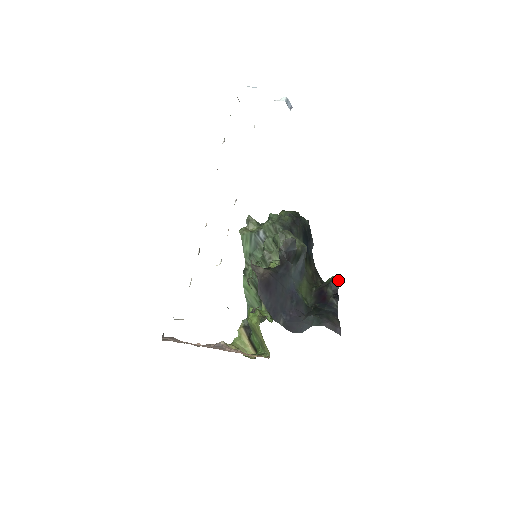
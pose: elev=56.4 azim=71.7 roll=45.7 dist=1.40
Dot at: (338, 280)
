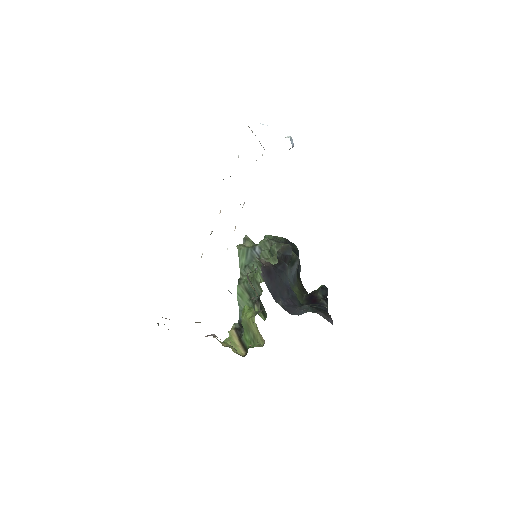
Dot at: (327, 288)
